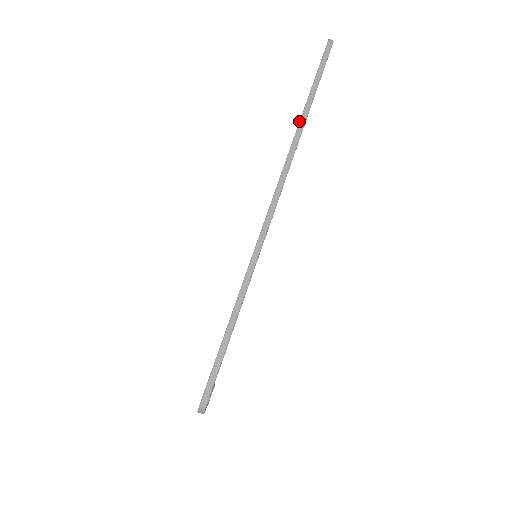
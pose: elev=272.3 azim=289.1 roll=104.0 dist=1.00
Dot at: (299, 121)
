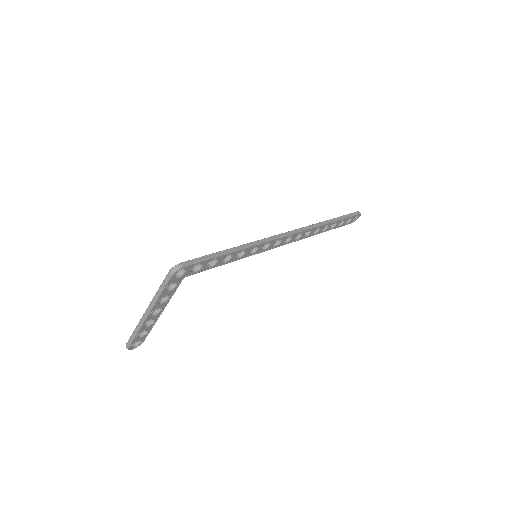
Dot at: occluded
